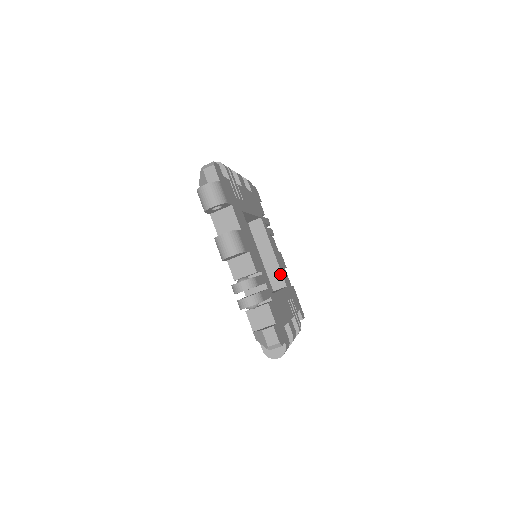
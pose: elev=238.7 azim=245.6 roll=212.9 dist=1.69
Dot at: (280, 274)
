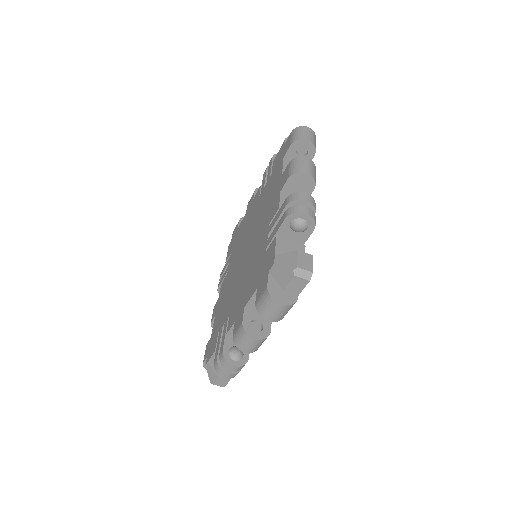
Dot at: occluded
